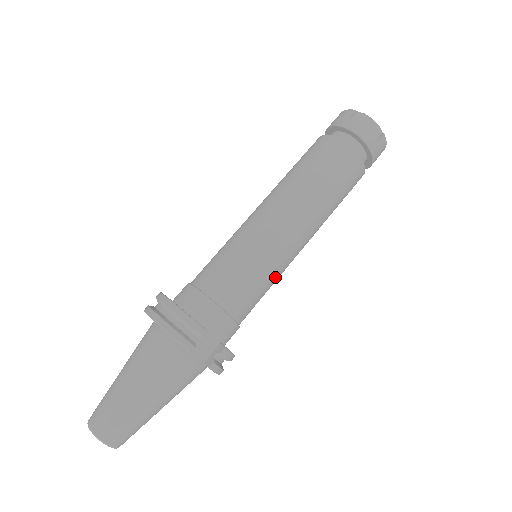
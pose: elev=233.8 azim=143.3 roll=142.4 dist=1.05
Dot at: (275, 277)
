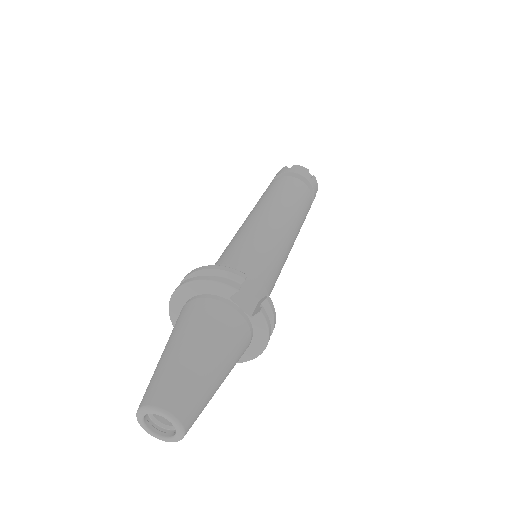
Dot at: (281, 258)
